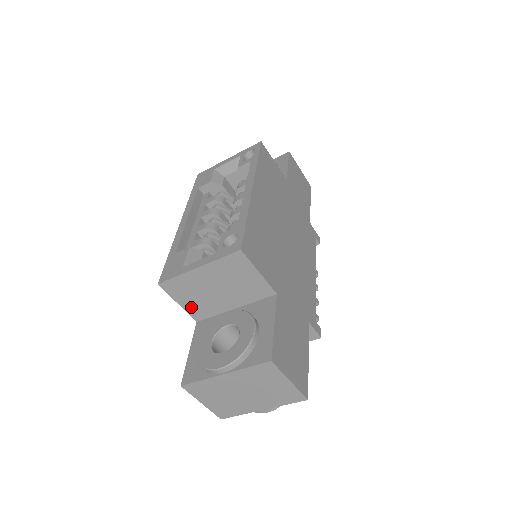
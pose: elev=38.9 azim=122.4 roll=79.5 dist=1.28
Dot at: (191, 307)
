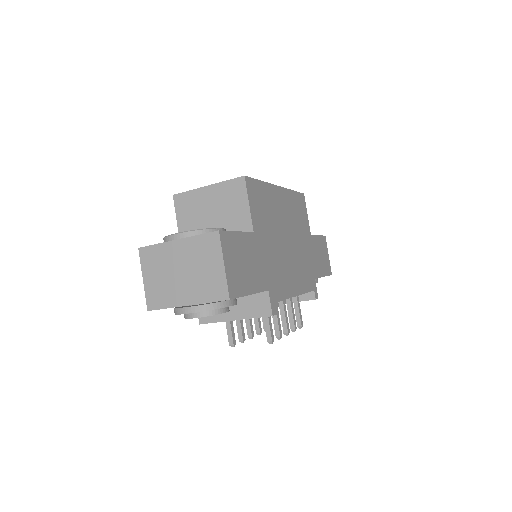
Dot at: (184, 228)
